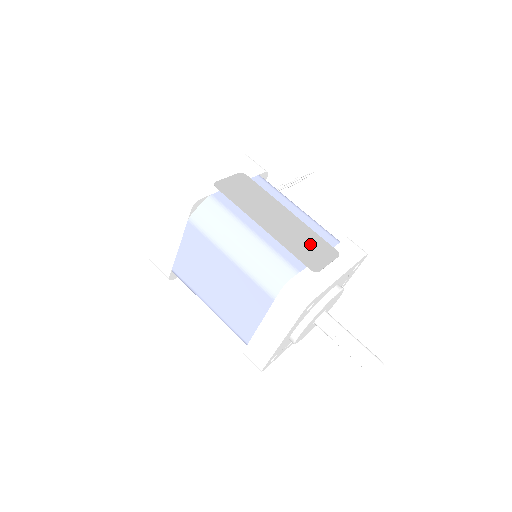
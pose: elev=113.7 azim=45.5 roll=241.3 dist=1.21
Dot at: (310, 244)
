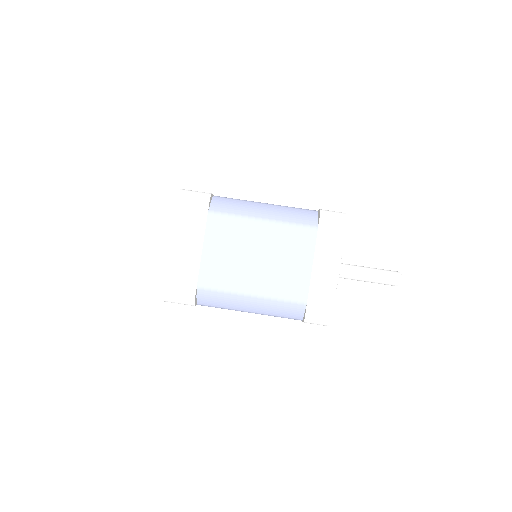
Dot at: occluded
